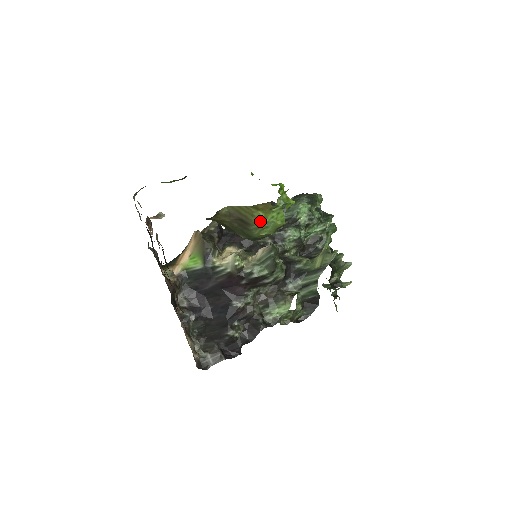
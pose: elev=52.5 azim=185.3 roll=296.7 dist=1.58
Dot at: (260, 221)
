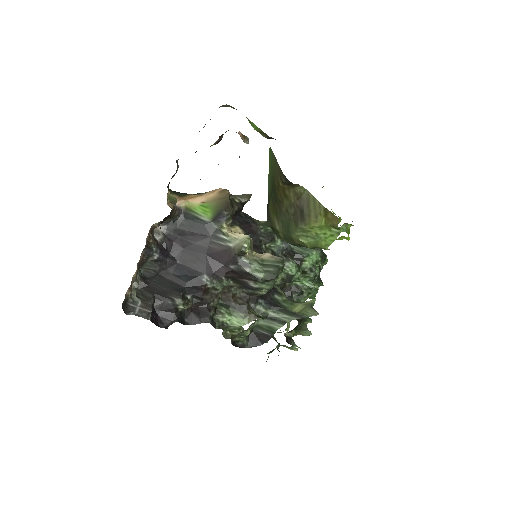
Dot at: (314, 227)
